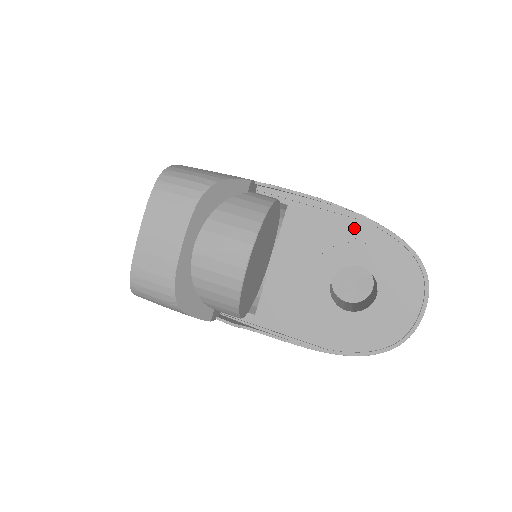
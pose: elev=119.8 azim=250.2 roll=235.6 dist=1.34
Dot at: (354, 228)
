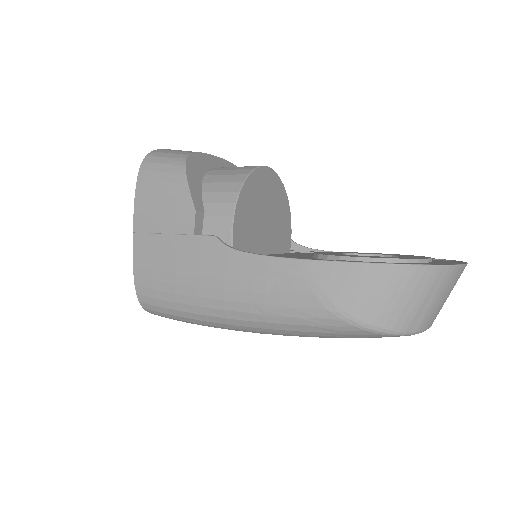
Dot at: occluded
